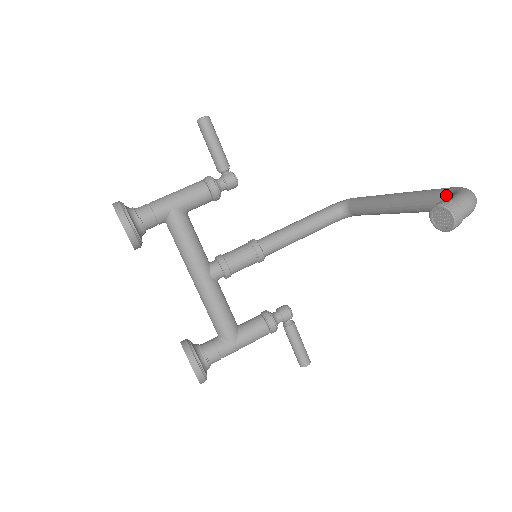
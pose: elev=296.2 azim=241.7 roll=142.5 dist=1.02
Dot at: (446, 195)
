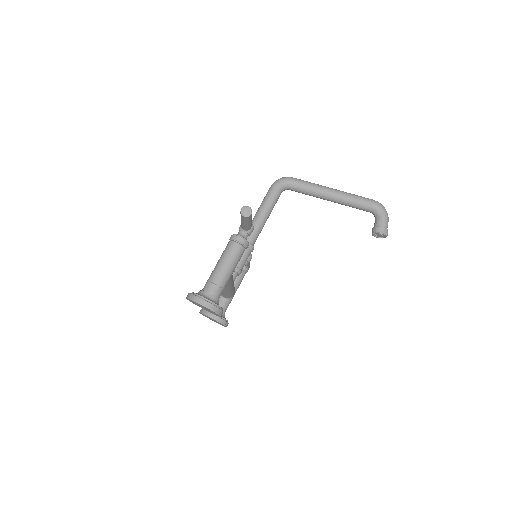
Dot at: (372, 209)
